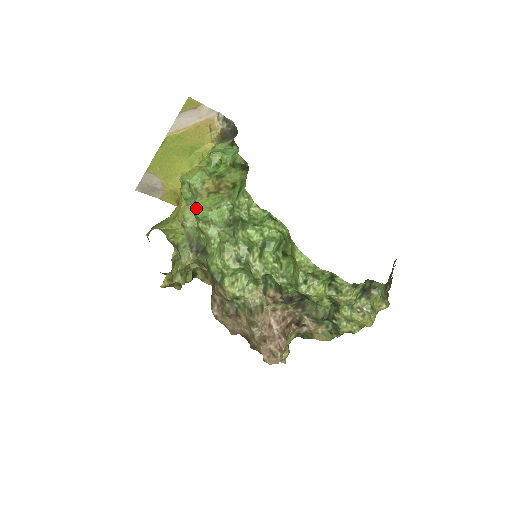
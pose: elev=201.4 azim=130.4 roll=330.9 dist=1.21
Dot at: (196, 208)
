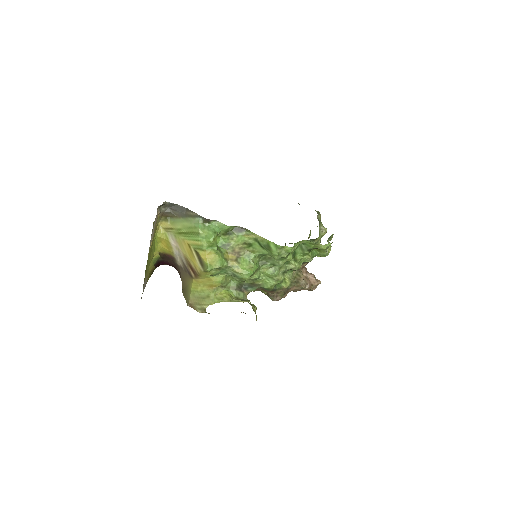
Dot at: (243, 275)
